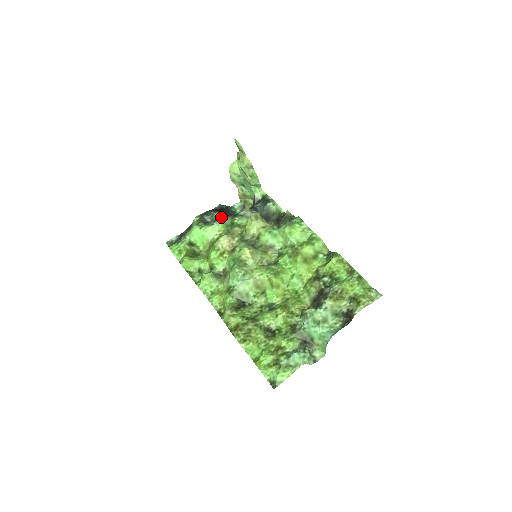
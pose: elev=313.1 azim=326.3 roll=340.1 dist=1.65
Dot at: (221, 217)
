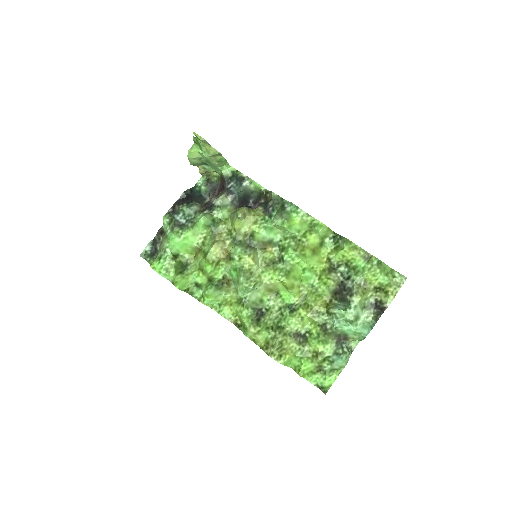
Dot at: (196, 214)
